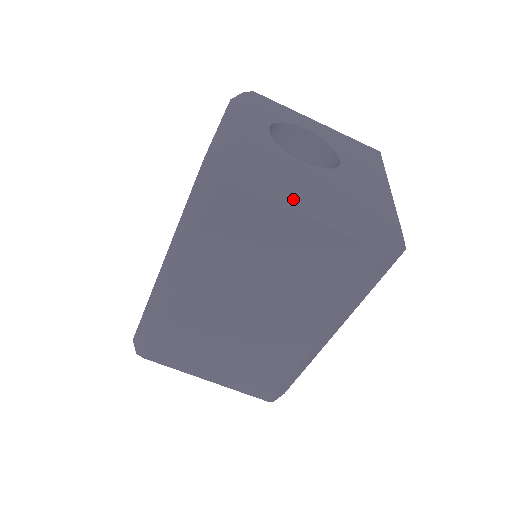
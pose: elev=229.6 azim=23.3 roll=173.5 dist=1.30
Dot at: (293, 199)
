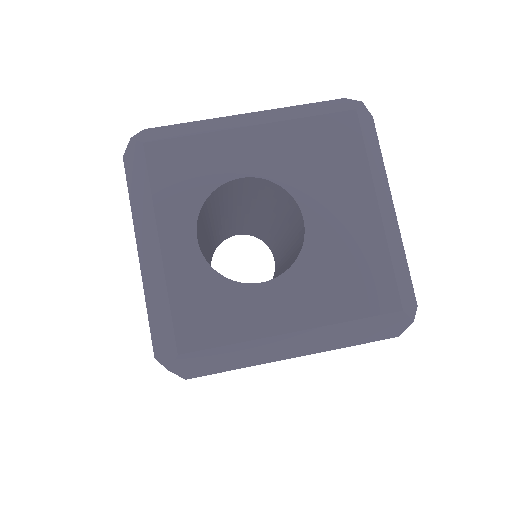
Dot at: (268, 354)
